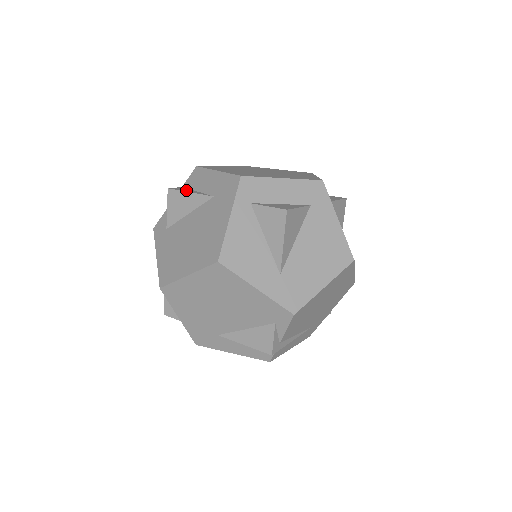
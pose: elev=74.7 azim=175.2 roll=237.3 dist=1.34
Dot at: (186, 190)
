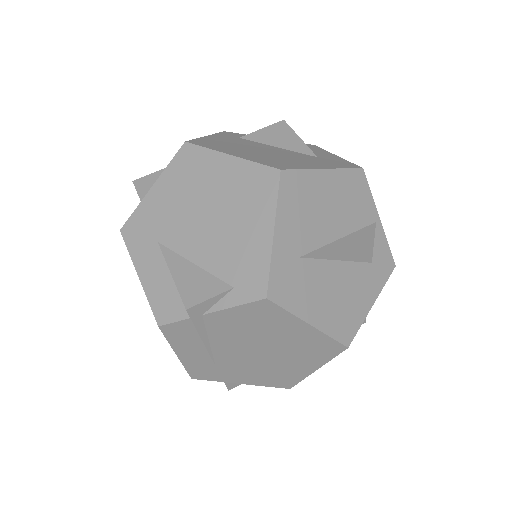
Dot at: occluded
